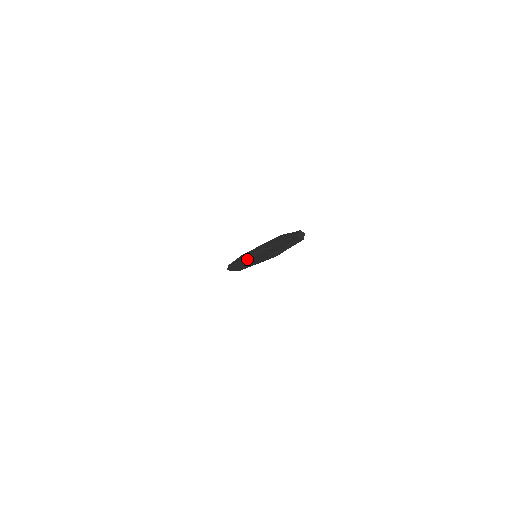
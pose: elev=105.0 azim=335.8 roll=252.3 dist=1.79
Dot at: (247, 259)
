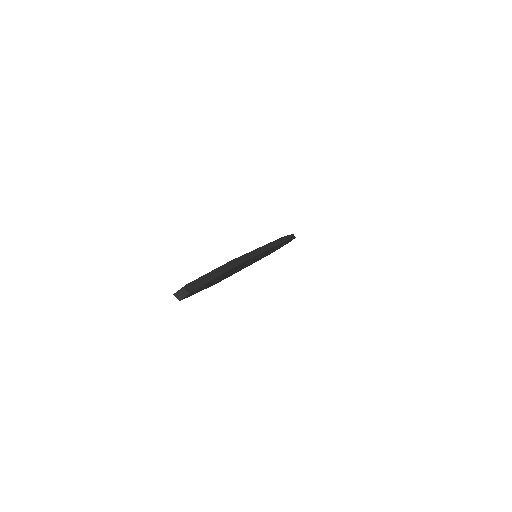
Dot at: occluded
